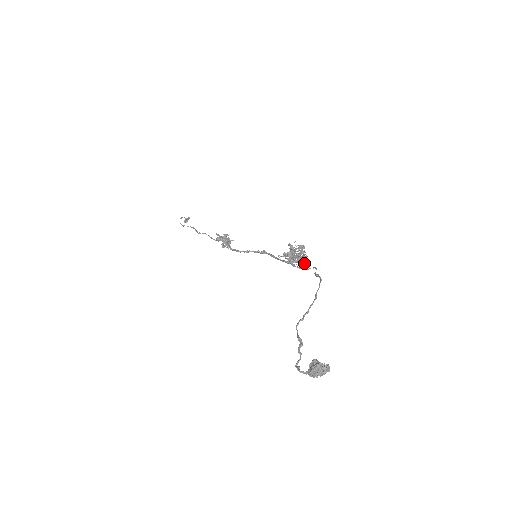
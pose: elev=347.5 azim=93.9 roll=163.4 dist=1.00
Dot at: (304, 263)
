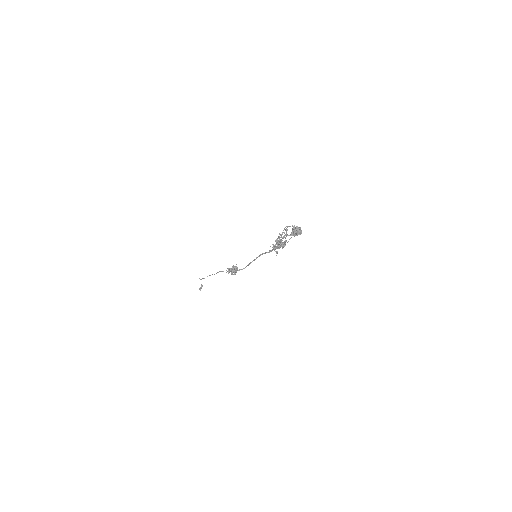
Dot at: (285, 243)
